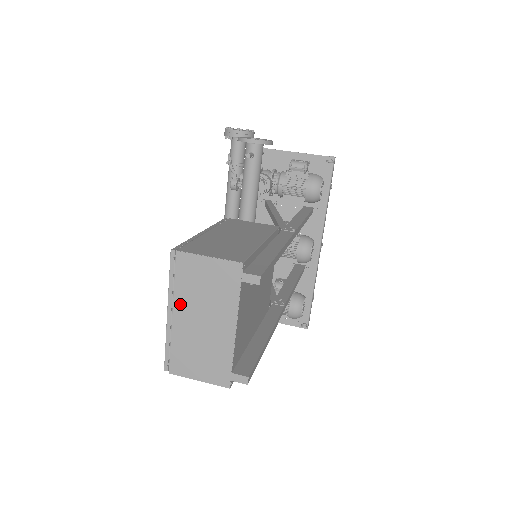
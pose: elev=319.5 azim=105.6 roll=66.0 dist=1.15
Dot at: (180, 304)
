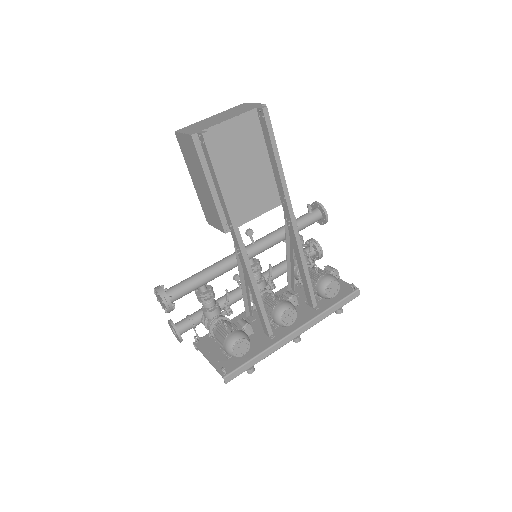
Dot at: (220, 114)
